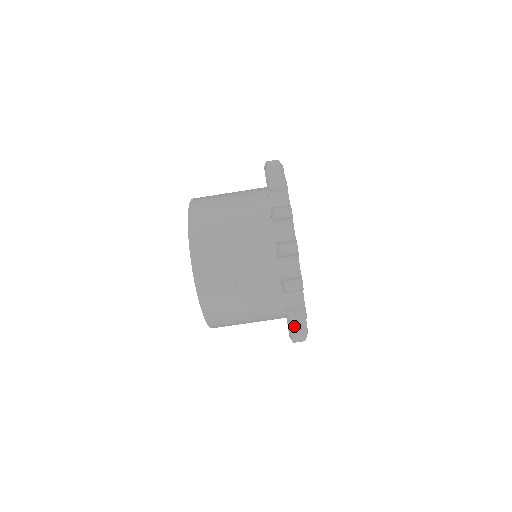
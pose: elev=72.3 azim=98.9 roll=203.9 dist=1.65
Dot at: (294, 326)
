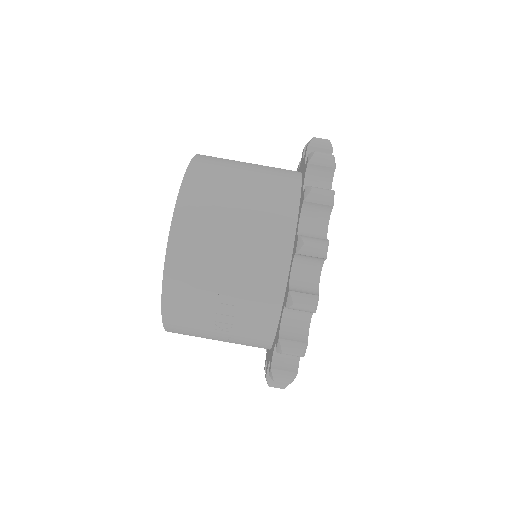
Dot at: occluded
